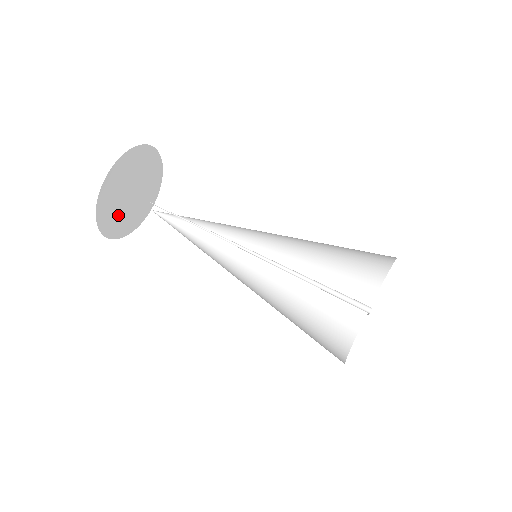
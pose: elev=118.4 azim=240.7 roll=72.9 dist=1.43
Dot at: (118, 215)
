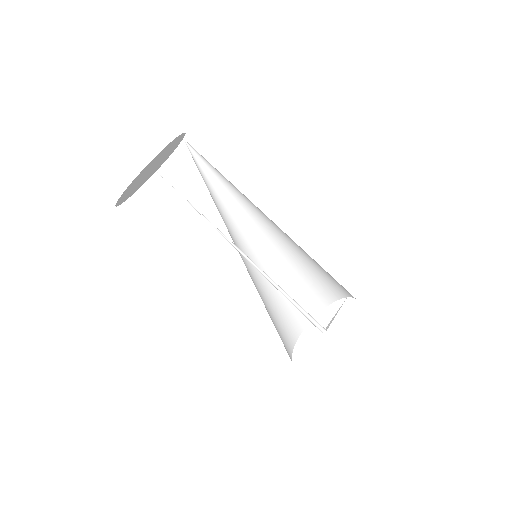
Dot at: (146, 178)
